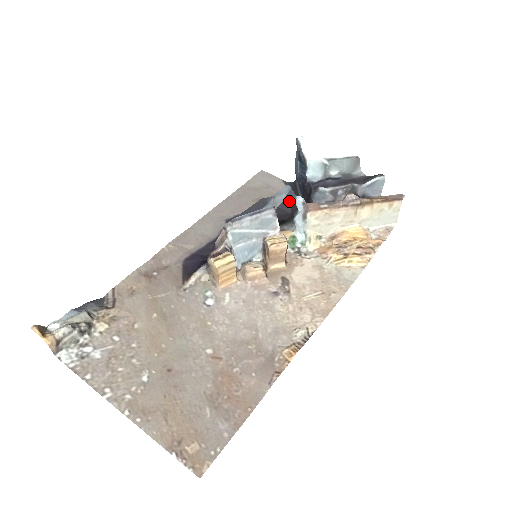
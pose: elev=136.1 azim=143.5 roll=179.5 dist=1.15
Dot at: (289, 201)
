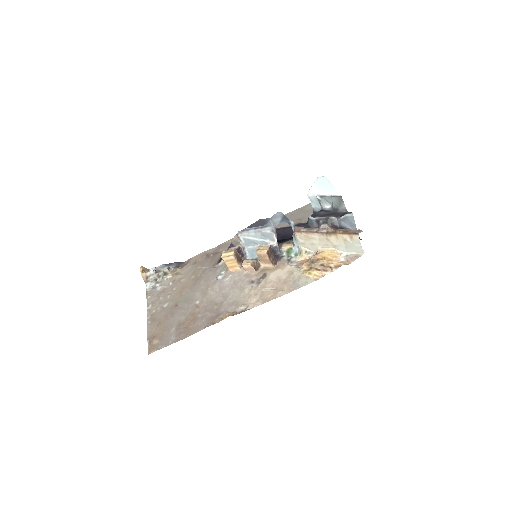
Dot at: occluded
